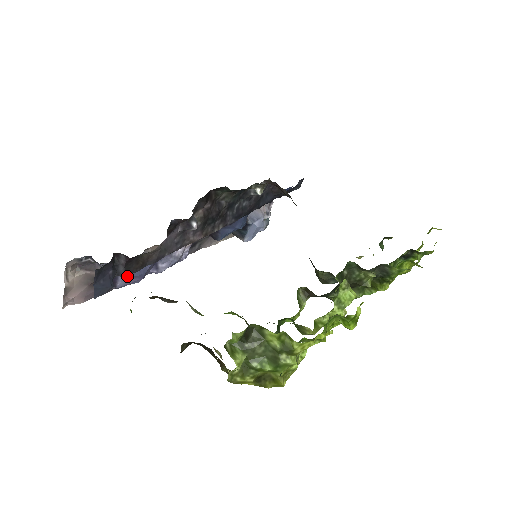
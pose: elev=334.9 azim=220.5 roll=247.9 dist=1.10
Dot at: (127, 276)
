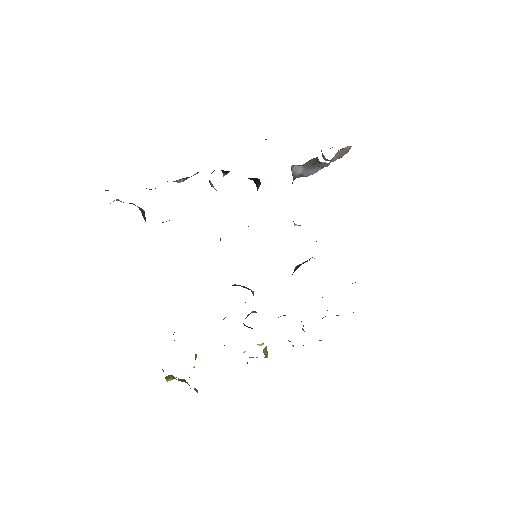
Dot at: occluded
